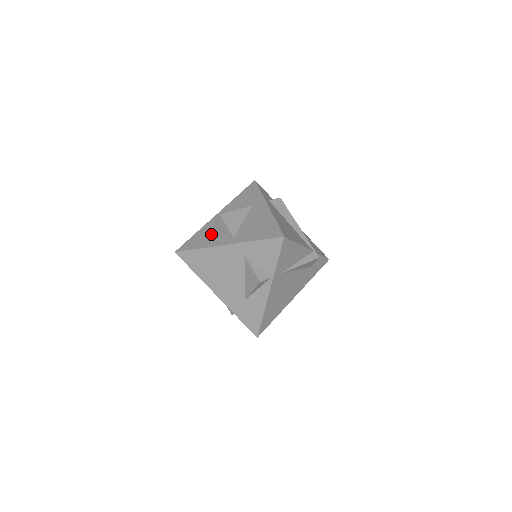
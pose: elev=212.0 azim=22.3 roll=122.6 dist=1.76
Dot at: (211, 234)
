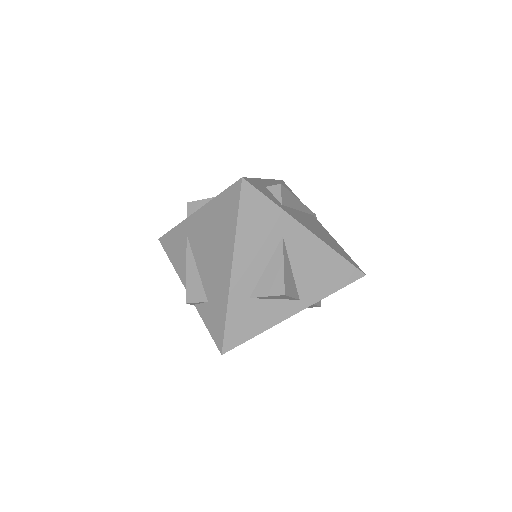
Dot at: (258, 307)
